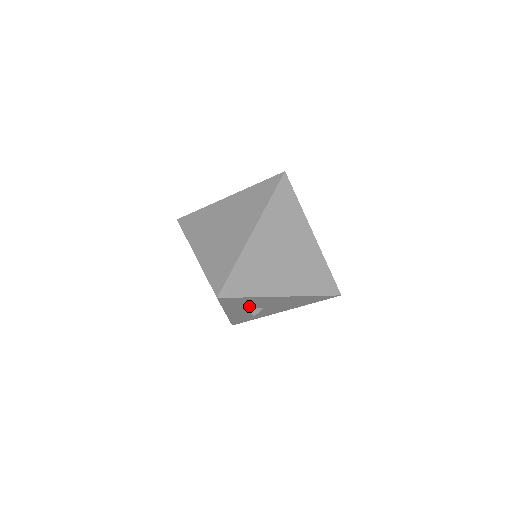
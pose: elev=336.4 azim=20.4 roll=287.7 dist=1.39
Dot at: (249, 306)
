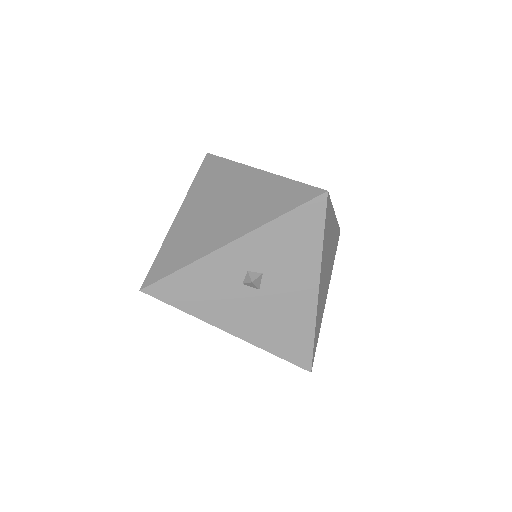
Dot at: (271, 262)
